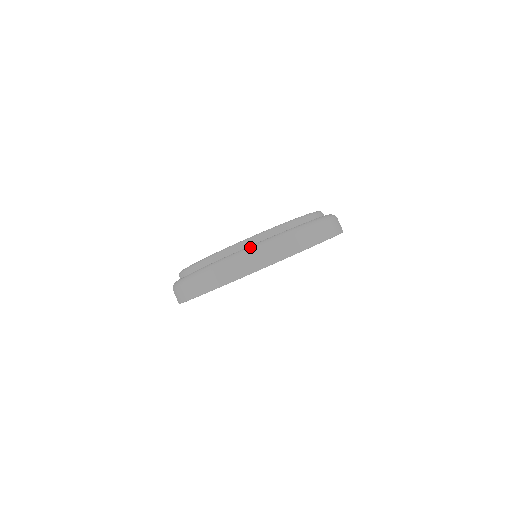
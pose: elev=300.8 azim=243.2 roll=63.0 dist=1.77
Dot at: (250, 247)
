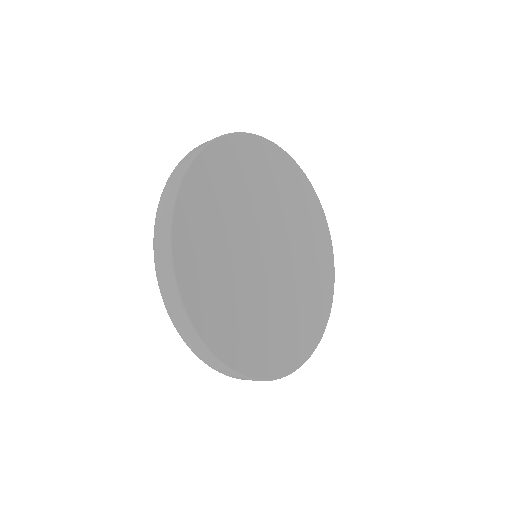
Dot at: occluded
